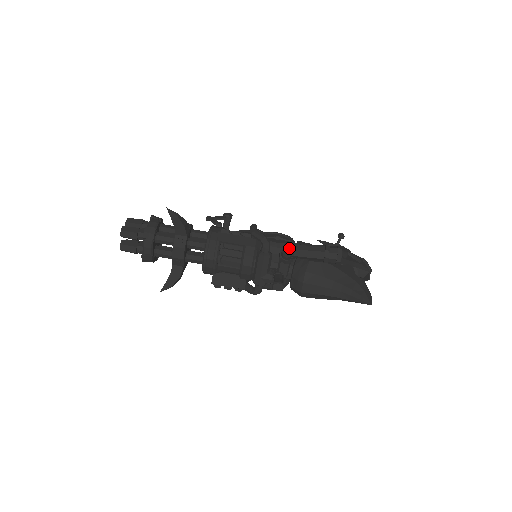
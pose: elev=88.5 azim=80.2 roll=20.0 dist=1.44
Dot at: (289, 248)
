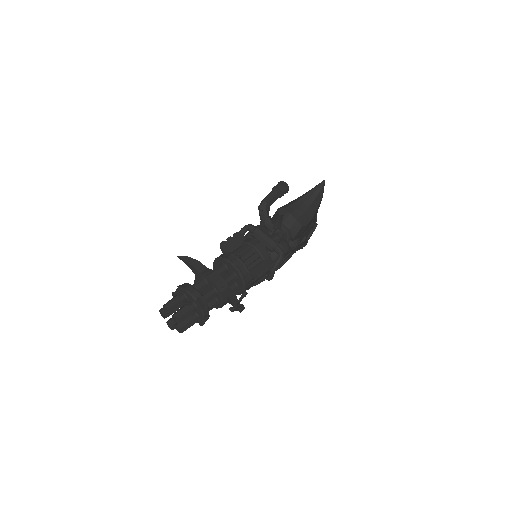
Dot at: (260, 205)
